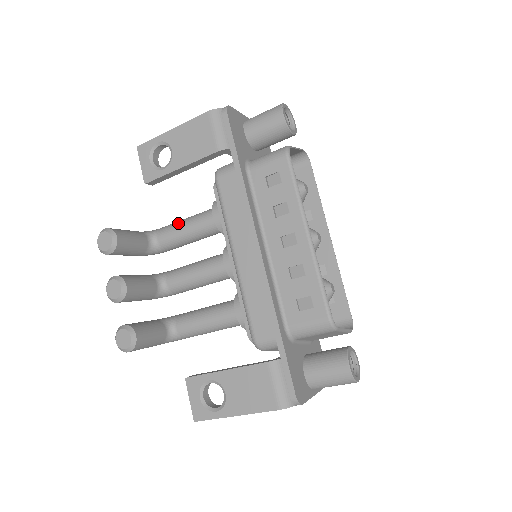
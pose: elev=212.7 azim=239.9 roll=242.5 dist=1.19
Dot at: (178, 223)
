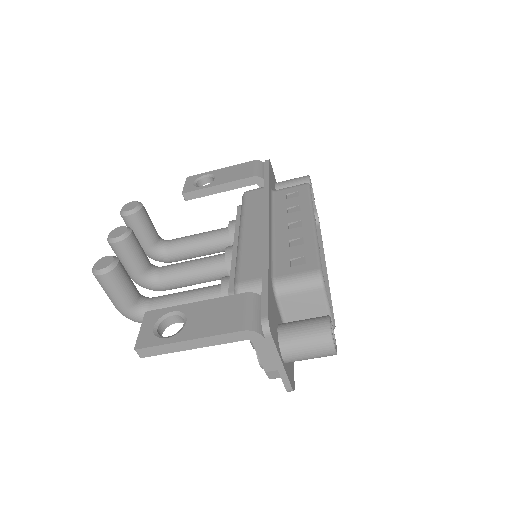
Dot at: (192, 235)
